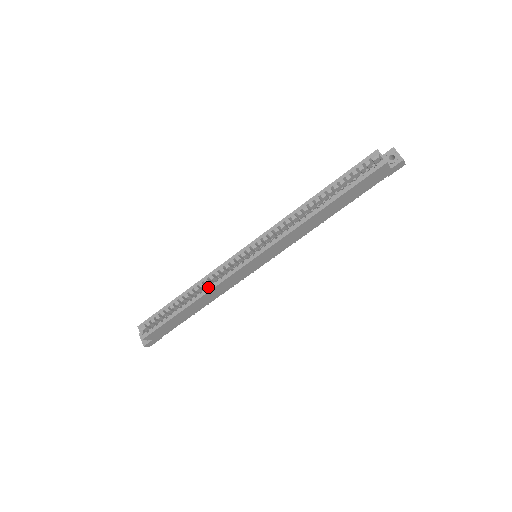
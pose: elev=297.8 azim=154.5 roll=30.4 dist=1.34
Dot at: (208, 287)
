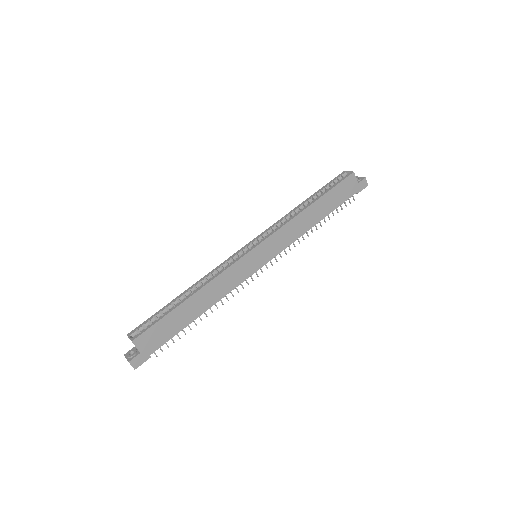
Dot at: (210, 278)
